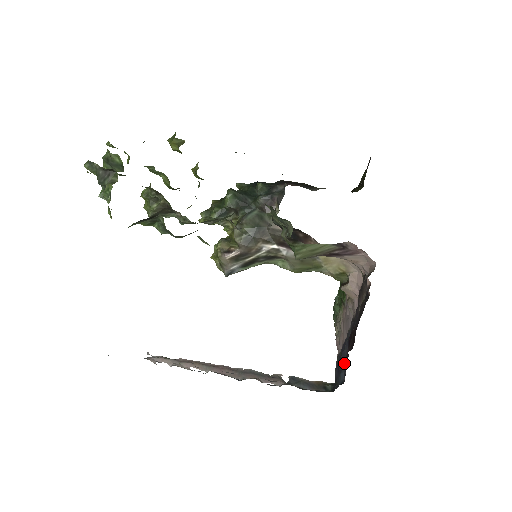
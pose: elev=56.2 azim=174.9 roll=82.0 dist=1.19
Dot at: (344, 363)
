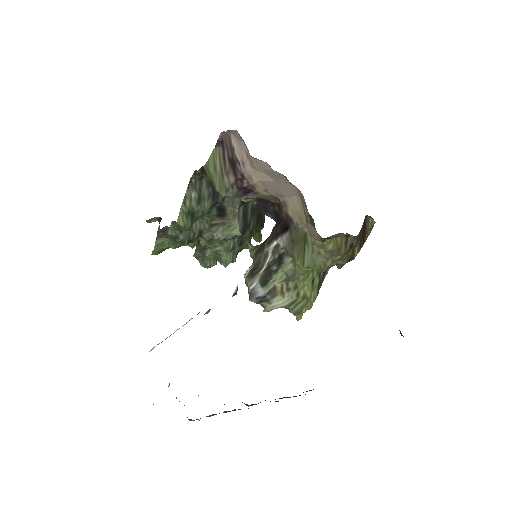
Dot at: occluded
